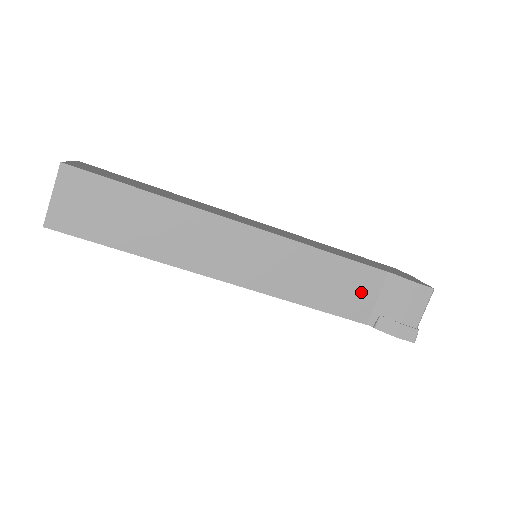
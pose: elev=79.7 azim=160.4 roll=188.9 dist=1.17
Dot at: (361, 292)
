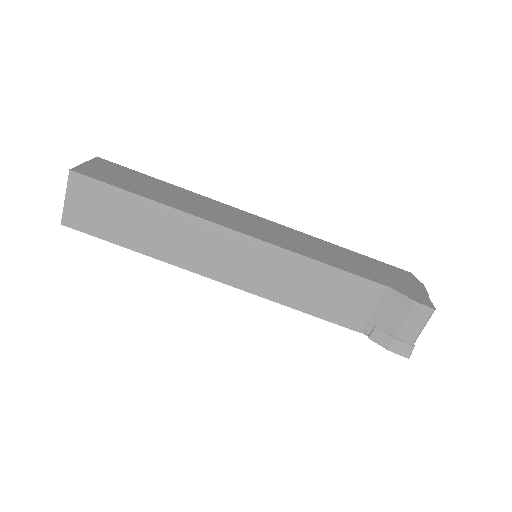
Dot at: (356, 303)
